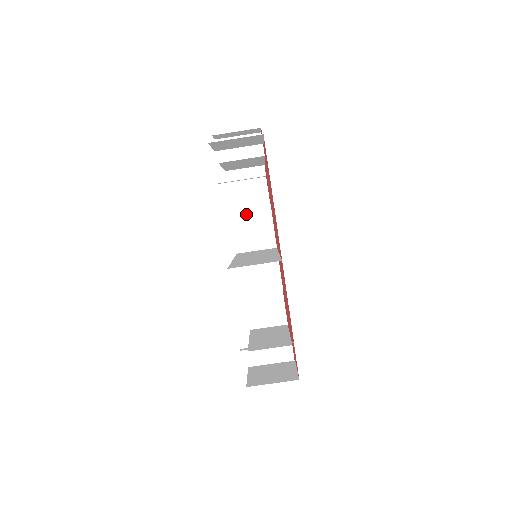
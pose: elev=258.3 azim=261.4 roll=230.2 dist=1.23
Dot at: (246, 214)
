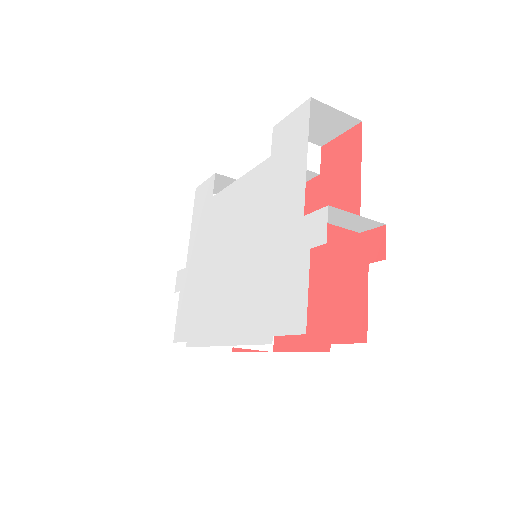
Dot at: occluded
